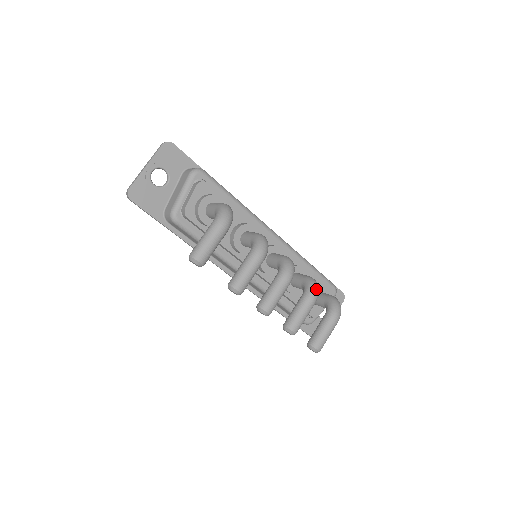
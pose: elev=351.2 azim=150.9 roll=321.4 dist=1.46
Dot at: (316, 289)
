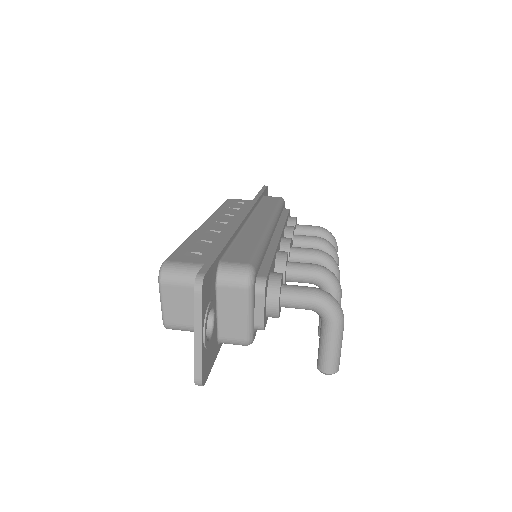
Dot at: (335, 250)
